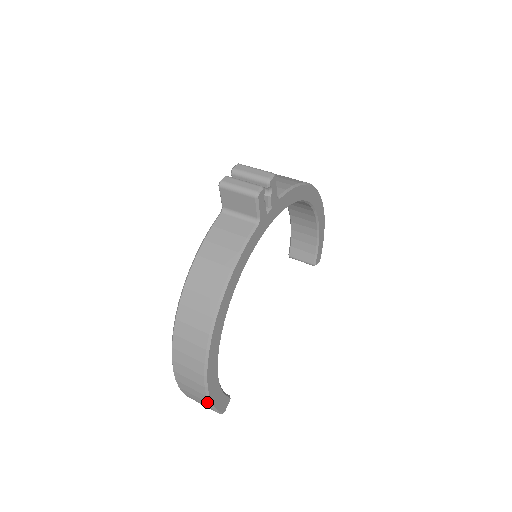
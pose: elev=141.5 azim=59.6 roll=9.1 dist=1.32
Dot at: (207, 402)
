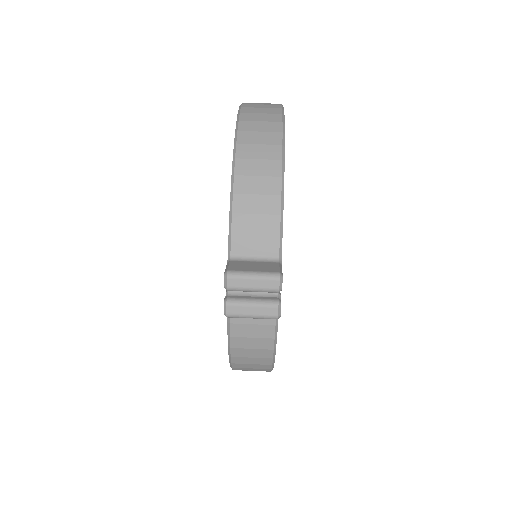
Dot at: occluded
